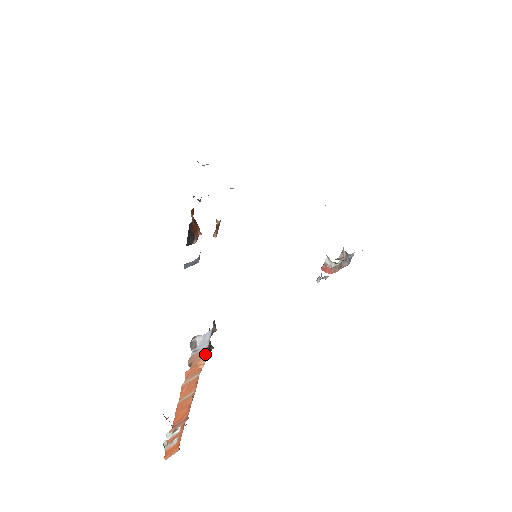
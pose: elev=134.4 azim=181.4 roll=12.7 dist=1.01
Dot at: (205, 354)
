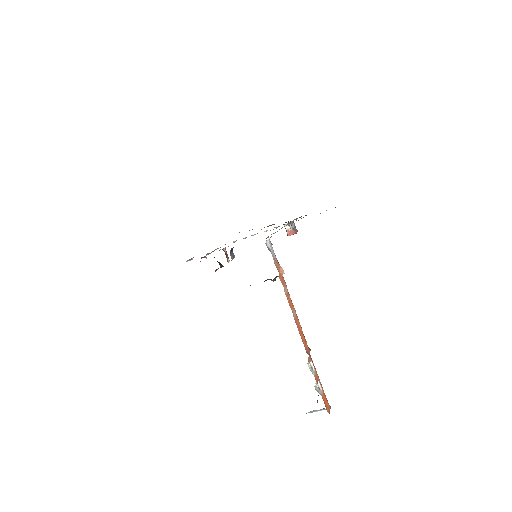
Dot at: (279, 265)
